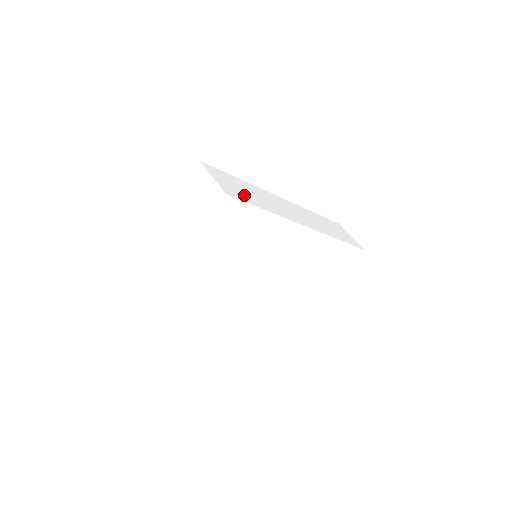
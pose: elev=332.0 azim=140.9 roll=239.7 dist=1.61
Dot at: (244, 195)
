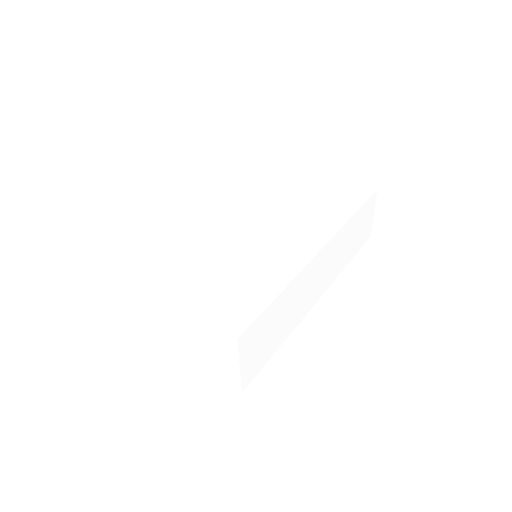
Dot at: (249, 293)
